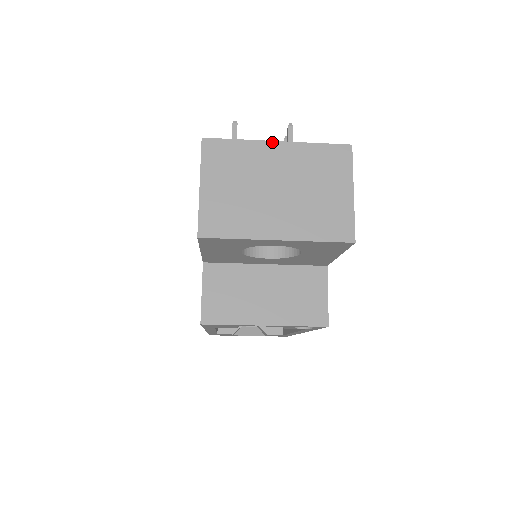
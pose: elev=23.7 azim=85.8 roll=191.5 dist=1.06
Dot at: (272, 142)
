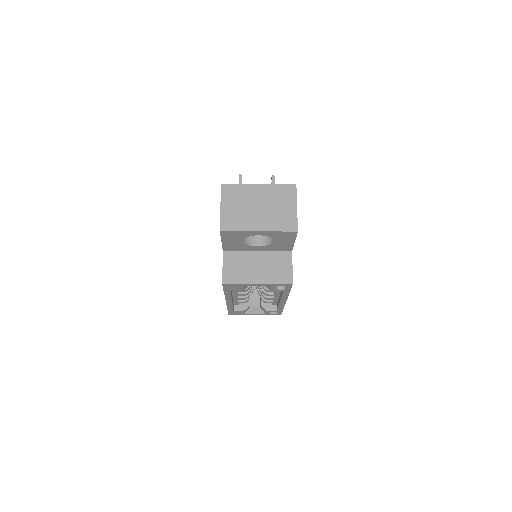
Dot at: (256, 184)
